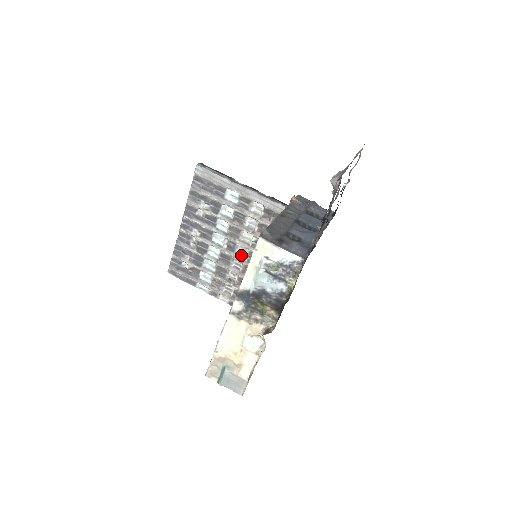
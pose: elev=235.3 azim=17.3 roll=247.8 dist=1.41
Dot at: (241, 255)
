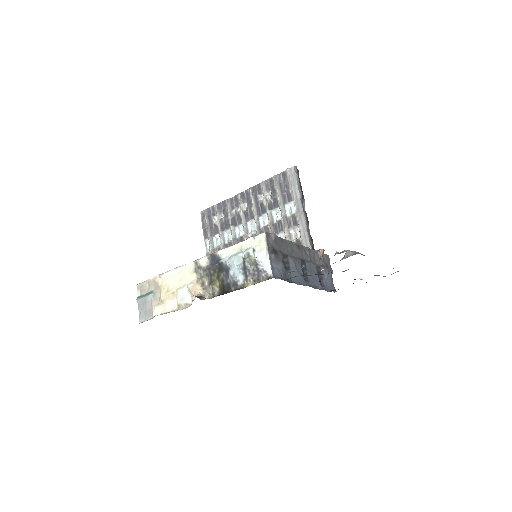
Dot at: occluded
